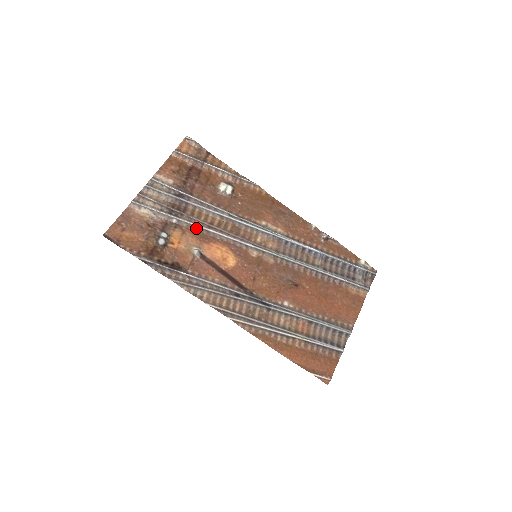
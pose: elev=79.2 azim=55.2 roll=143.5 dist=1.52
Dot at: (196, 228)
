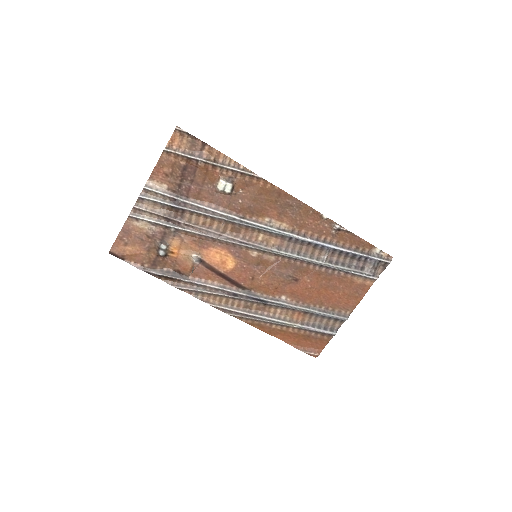
Dot at: (194, 235)
